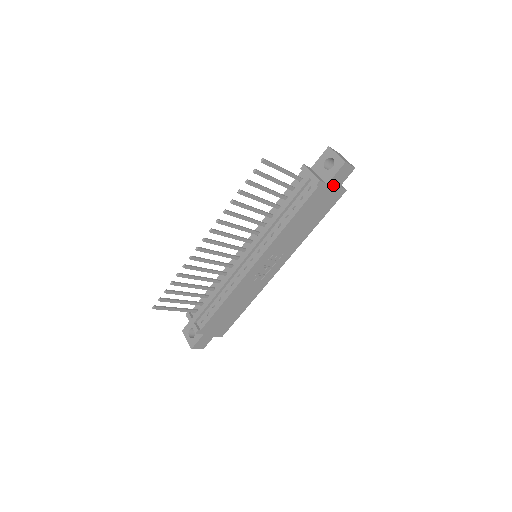
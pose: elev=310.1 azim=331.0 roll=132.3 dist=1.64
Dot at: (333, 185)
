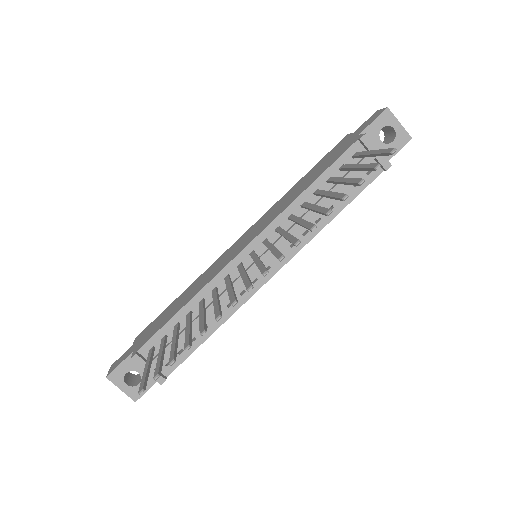
Dot at: occluded
